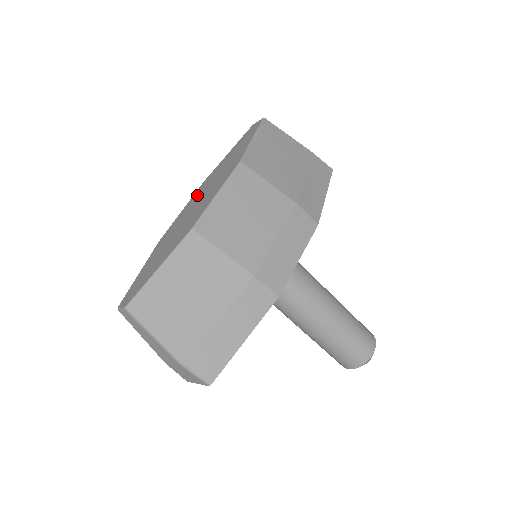
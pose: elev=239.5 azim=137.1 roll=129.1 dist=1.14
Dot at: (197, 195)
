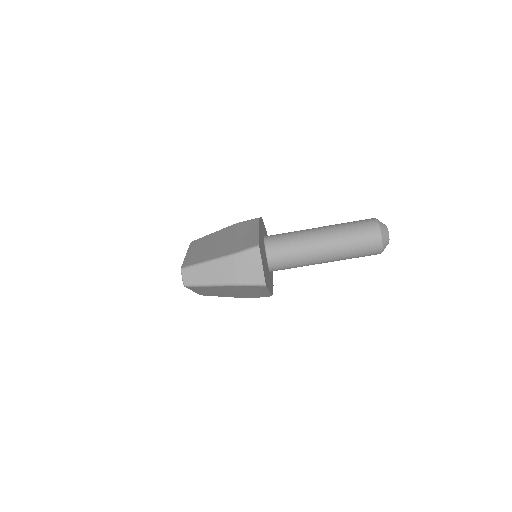
Dot at: occluded
